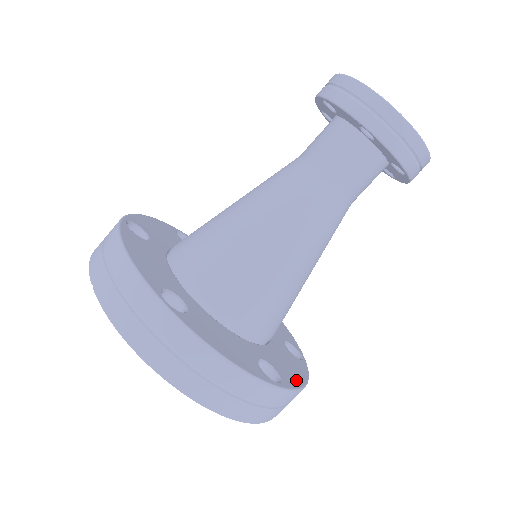
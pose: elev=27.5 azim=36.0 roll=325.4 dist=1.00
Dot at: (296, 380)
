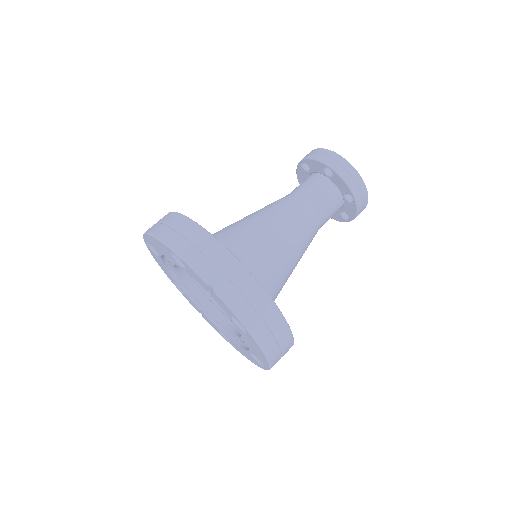
Dot at: occluded
